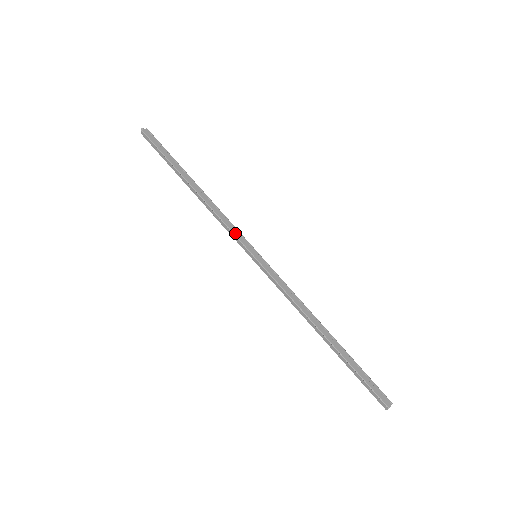
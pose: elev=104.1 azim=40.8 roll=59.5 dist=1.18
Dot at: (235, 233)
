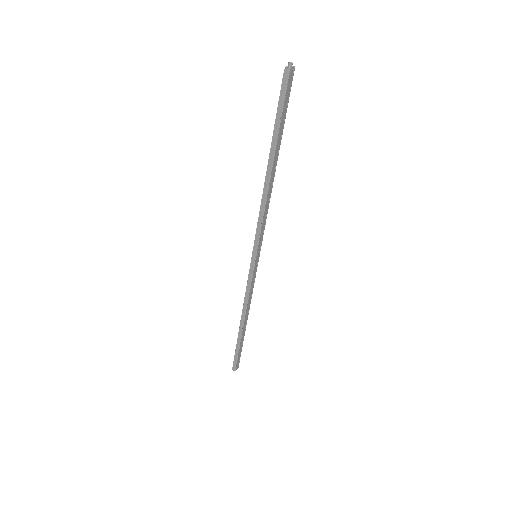
Dot at: (261, 234)
